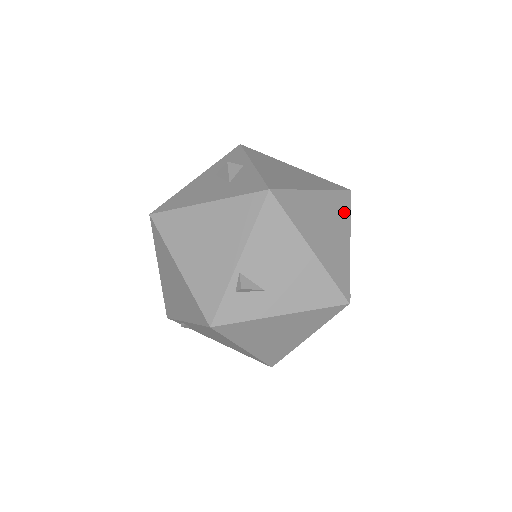
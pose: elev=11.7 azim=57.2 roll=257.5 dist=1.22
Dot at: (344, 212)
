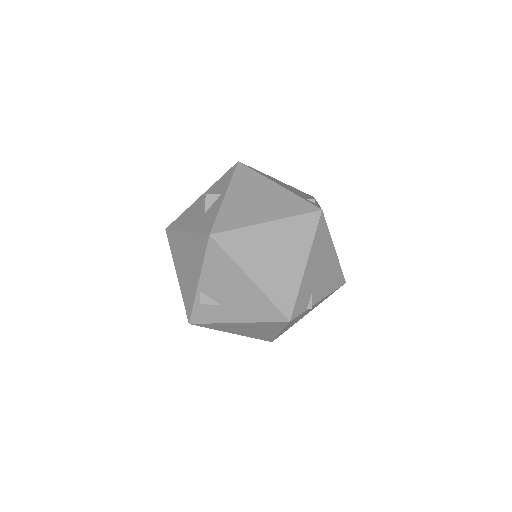
Dot at: (305, 236)
